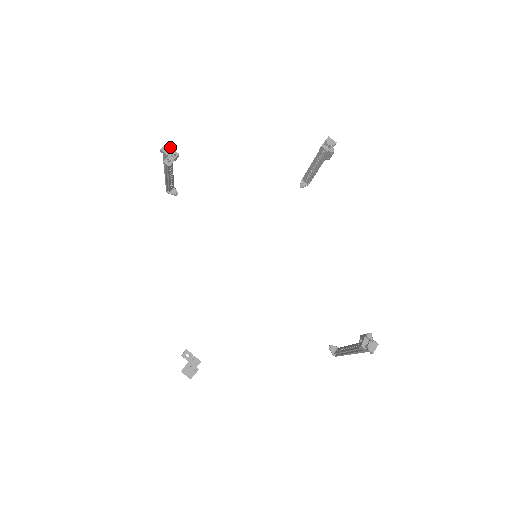
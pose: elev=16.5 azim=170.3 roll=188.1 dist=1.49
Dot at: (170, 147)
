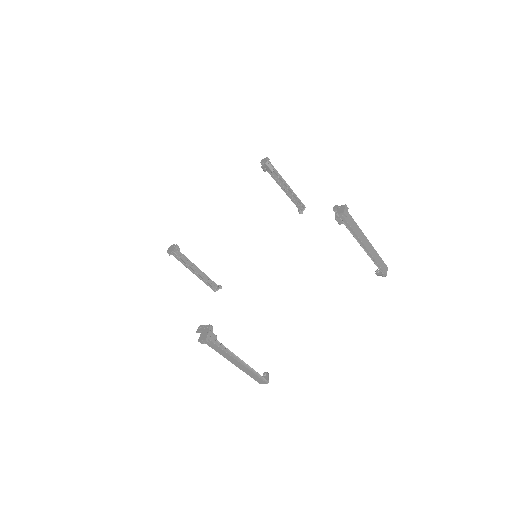
Dot at: (172, 246)
